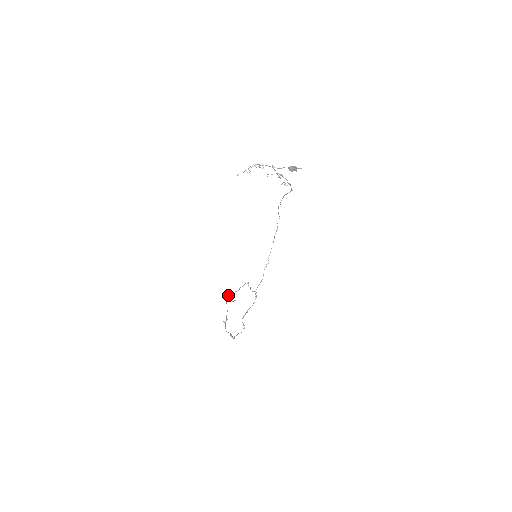
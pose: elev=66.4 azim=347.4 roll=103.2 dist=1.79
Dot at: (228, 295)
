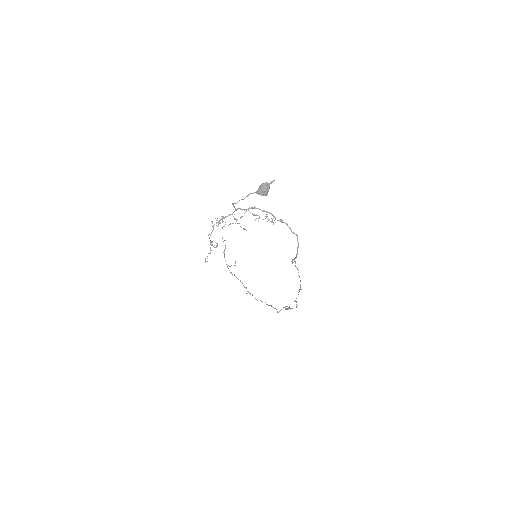
Dot at: (226, 264)
